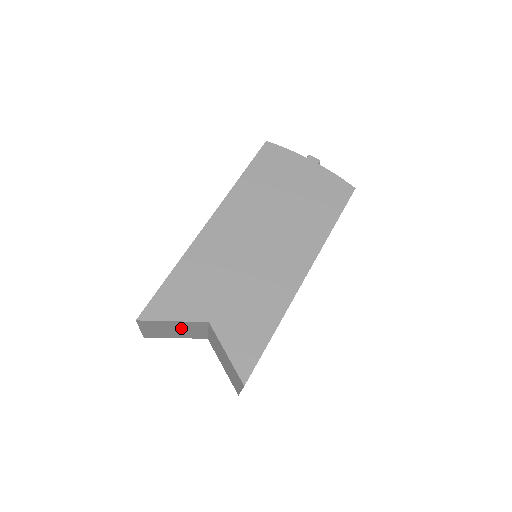
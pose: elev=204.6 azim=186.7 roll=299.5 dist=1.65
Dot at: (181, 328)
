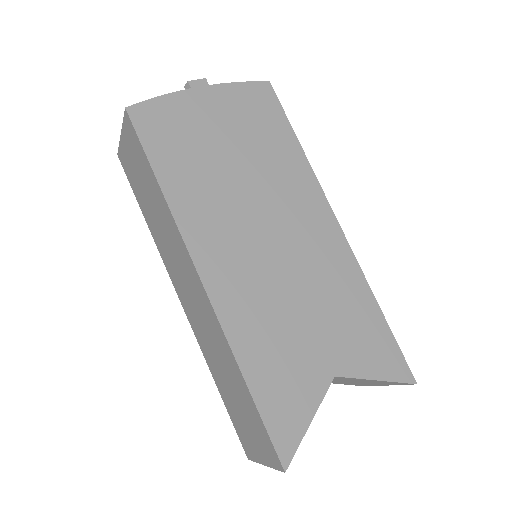
Dot at: occluded
